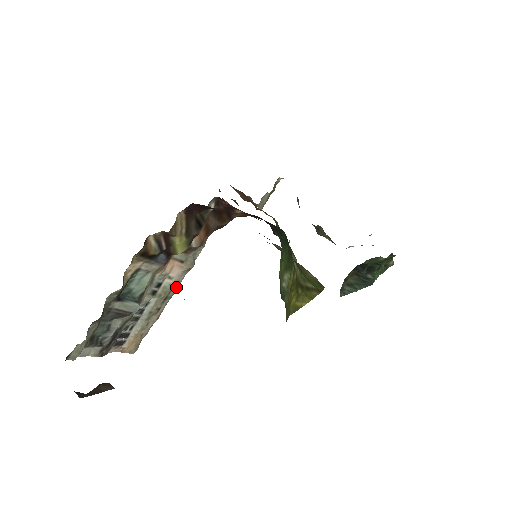
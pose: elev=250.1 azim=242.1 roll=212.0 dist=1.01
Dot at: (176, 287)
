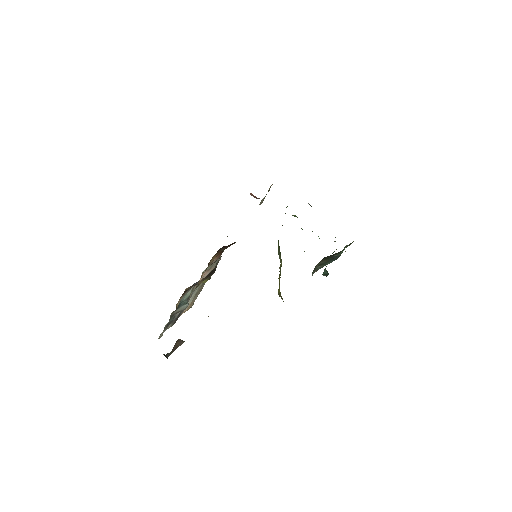
Dot at: occluded
